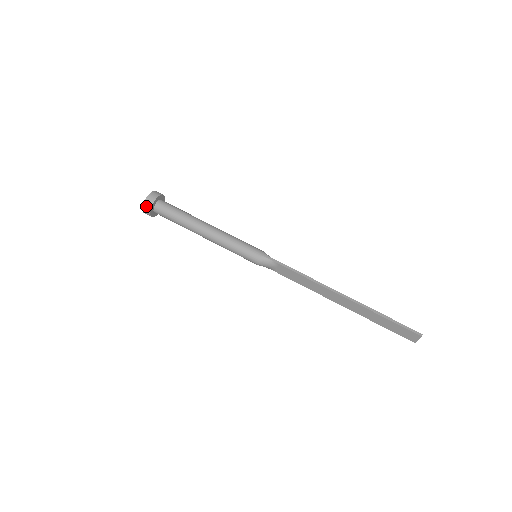
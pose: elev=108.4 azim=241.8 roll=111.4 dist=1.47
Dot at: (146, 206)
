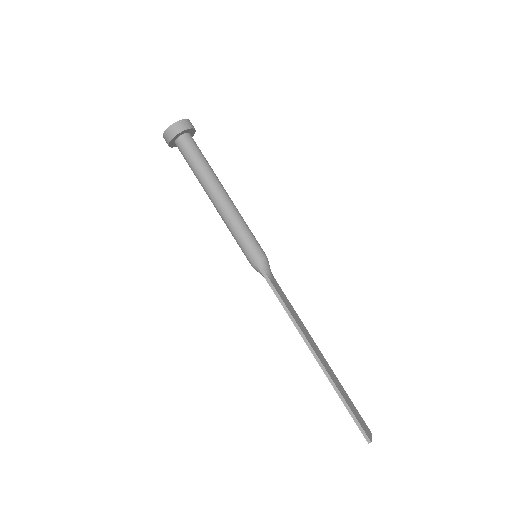
Dot at: (165, 139)
